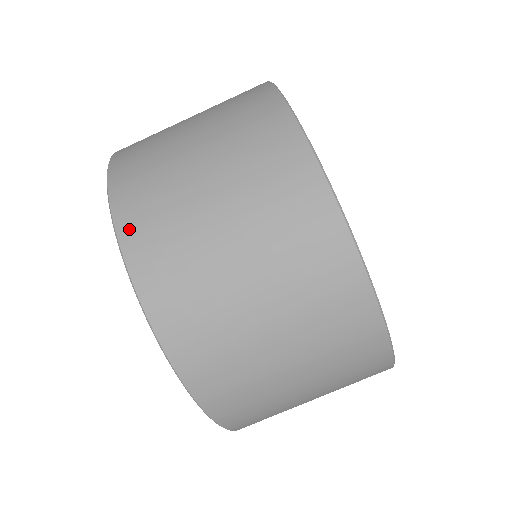
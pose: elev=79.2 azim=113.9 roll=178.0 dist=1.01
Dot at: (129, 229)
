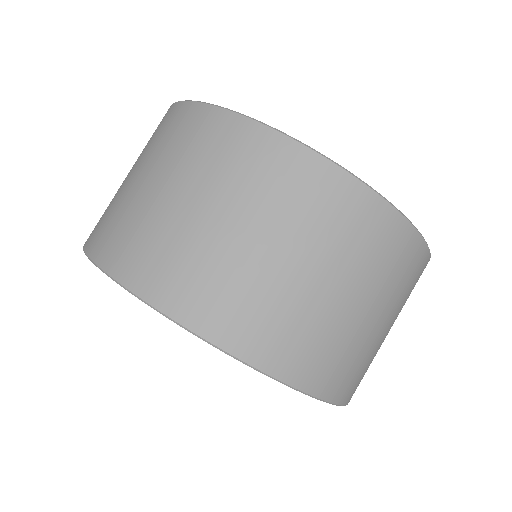
Dot at: (120, 267)
